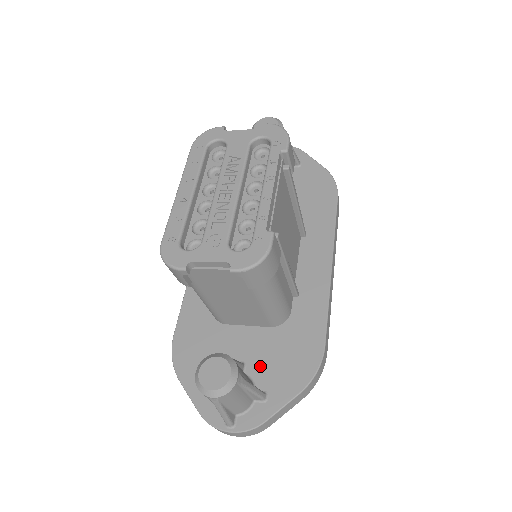
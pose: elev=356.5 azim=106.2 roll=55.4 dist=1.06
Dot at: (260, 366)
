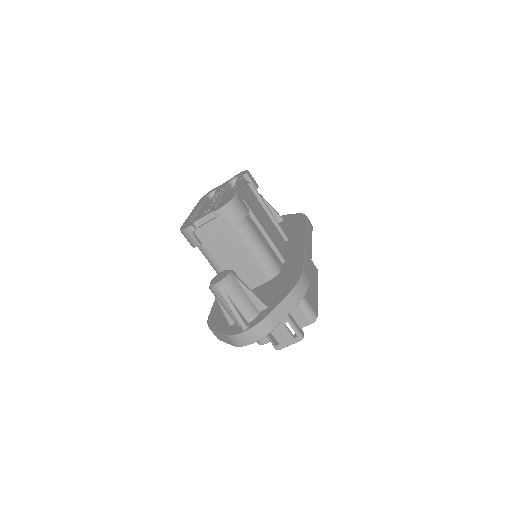
Dot at: (263, 297)
